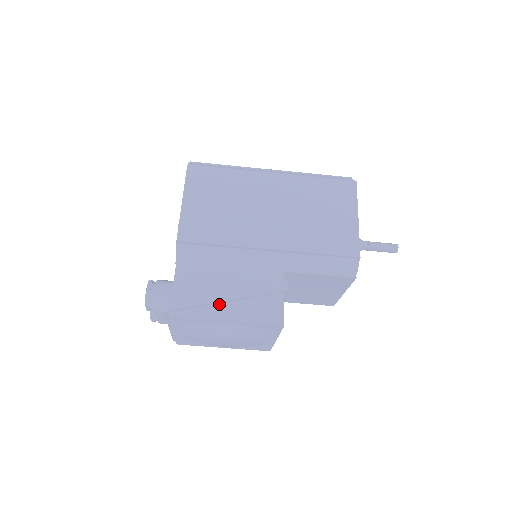
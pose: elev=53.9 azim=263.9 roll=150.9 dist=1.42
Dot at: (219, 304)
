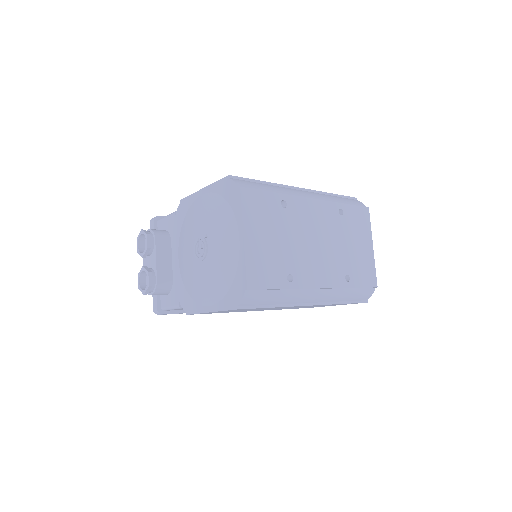
Dot at: occluded
